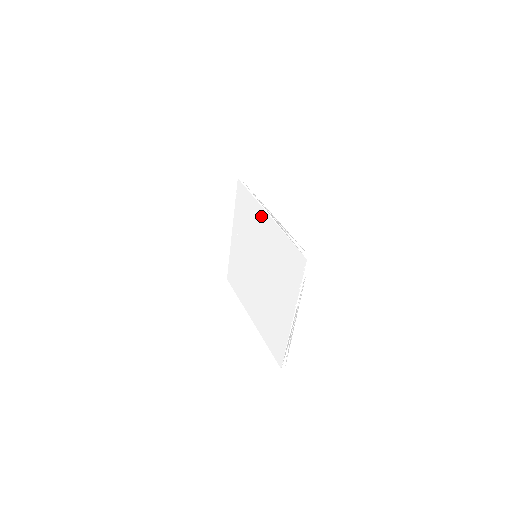
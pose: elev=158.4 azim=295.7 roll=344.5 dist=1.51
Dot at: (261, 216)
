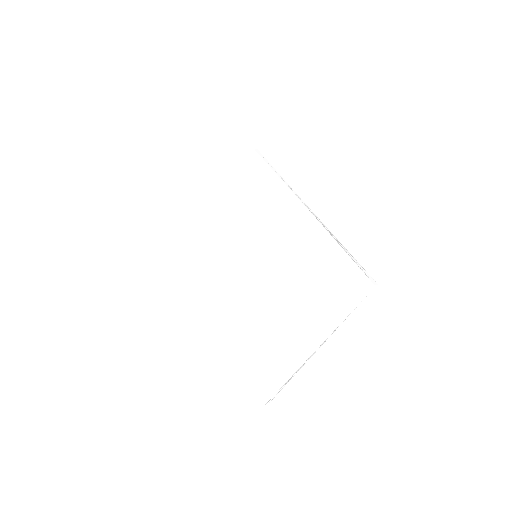
Dot at: (290, 208)
